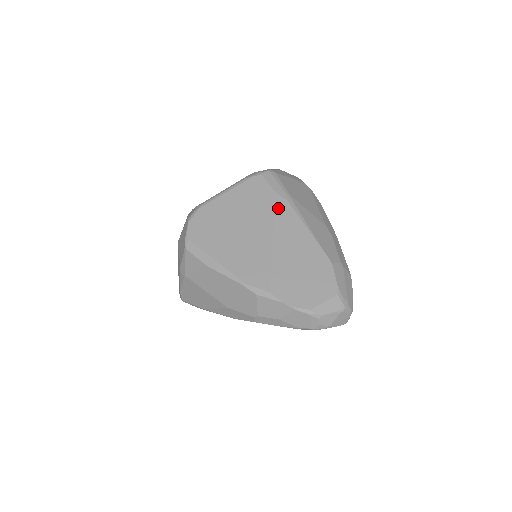
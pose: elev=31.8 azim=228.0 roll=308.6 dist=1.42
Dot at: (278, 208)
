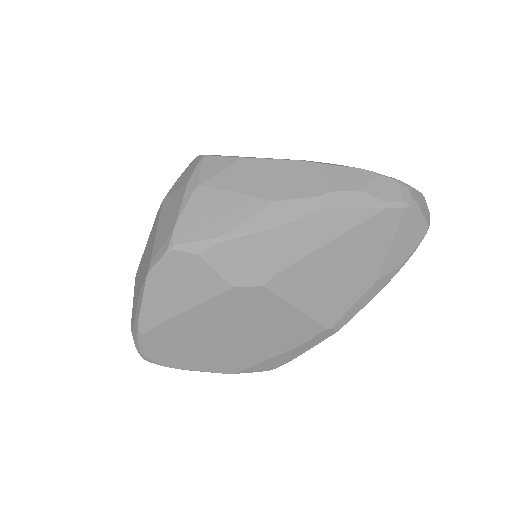
Dot at: occluded
